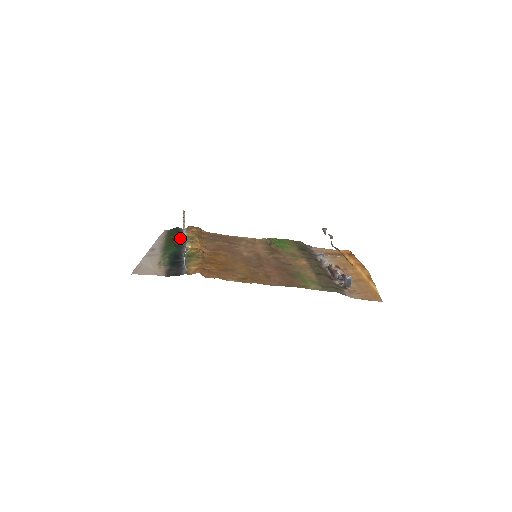
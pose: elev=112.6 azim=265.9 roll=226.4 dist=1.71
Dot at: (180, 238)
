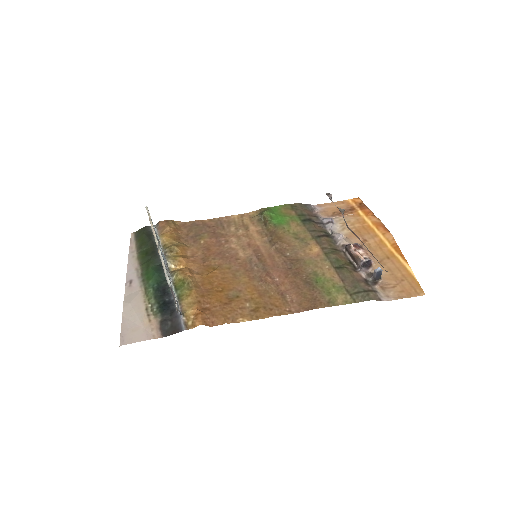
Dot at: (155, 249)
